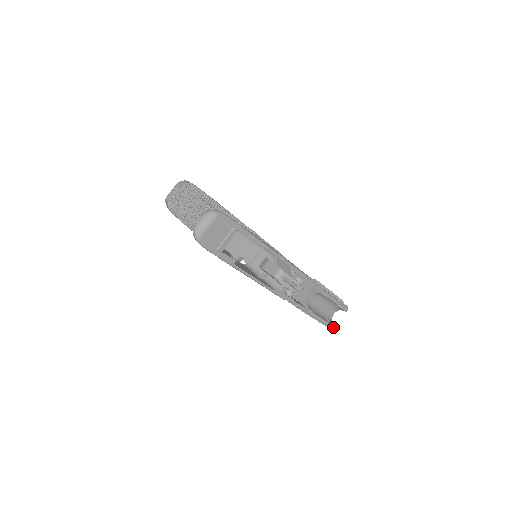
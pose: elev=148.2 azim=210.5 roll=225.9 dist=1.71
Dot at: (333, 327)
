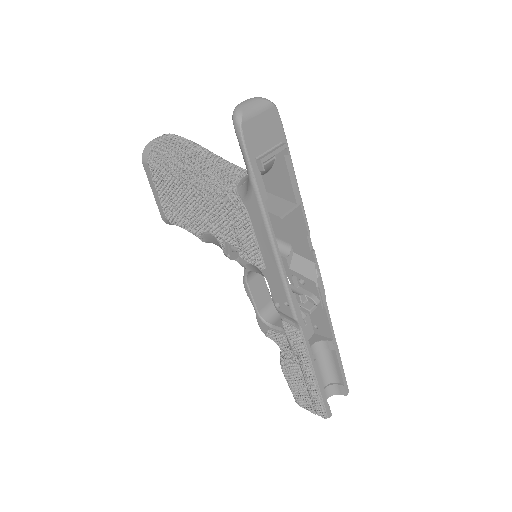
Dot at: (329, 416)
